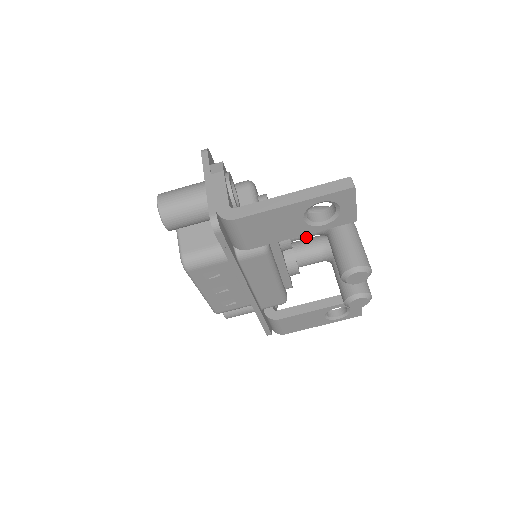
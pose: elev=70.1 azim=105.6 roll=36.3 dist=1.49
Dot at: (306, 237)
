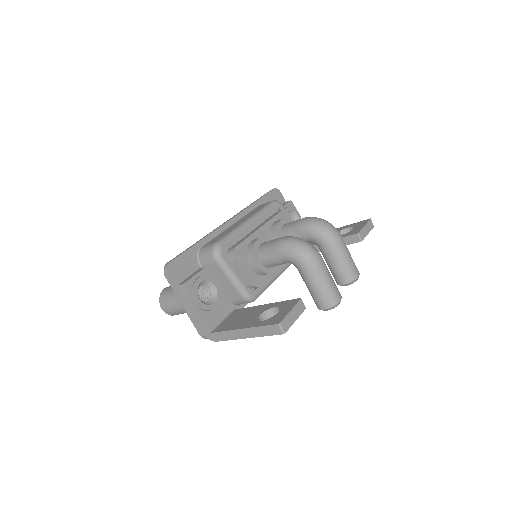
Dot at: occluded
